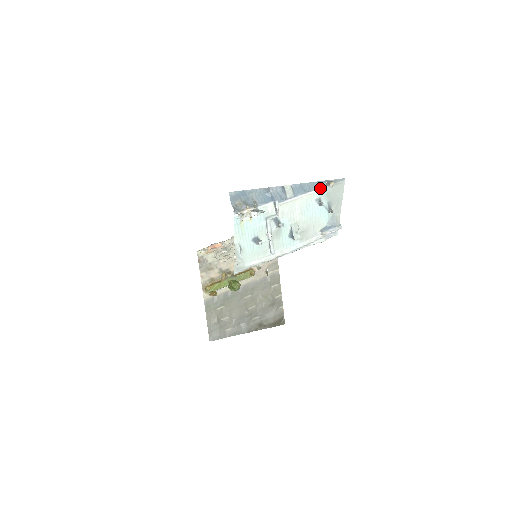
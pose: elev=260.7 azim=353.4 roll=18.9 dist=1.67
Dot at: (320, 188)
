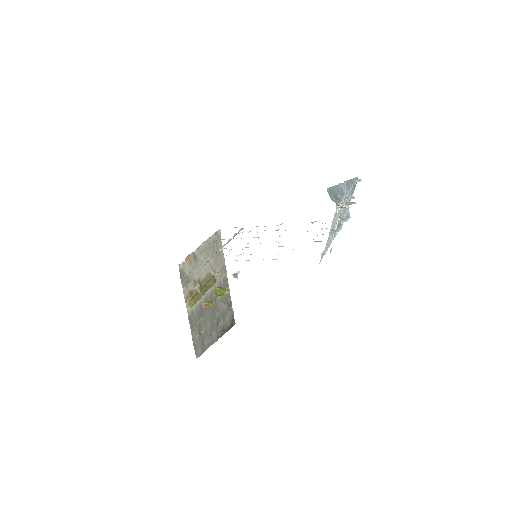
Dot at: (353, 184)
